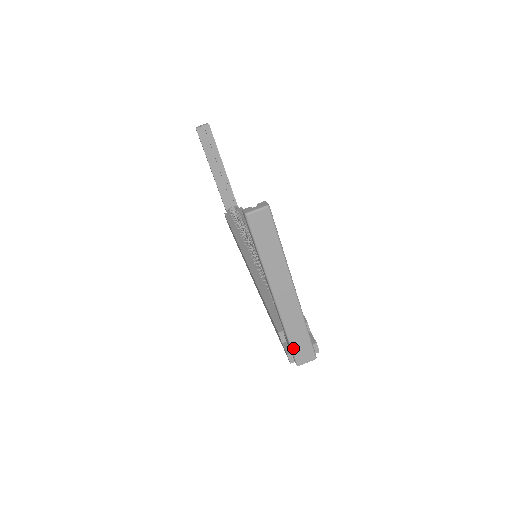
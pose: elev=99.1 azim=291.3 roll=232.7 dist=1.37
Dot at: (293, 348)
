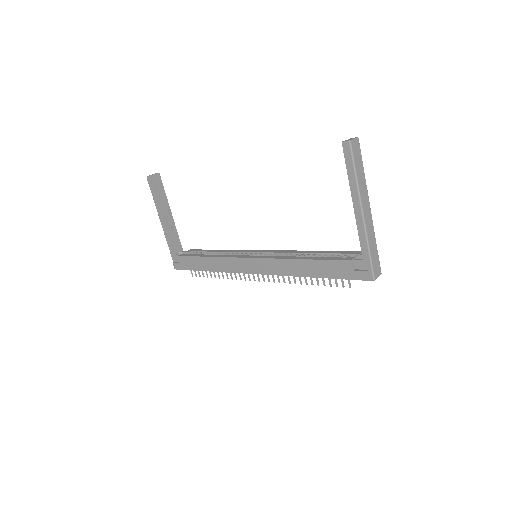
Dot at: (372, 262)
